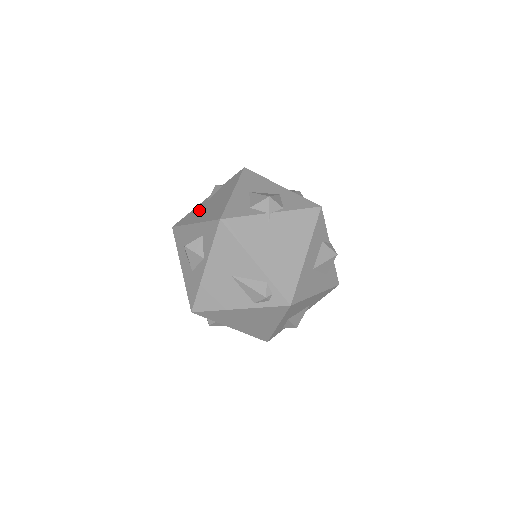
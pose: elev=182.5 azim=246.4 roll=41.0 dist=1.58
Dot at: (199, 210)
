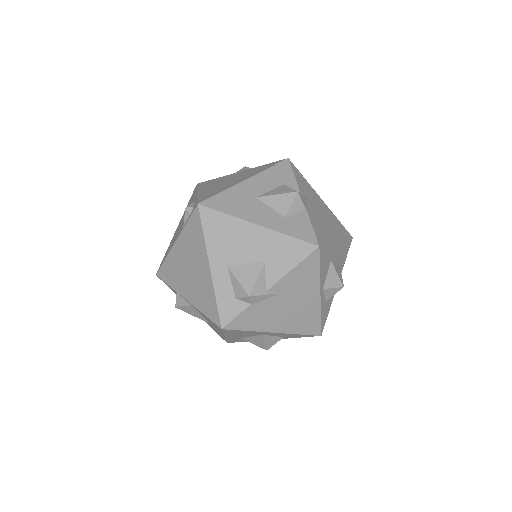
Dot at: occluded
